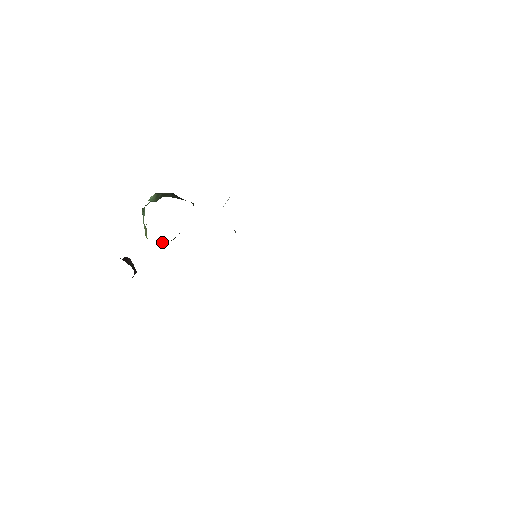
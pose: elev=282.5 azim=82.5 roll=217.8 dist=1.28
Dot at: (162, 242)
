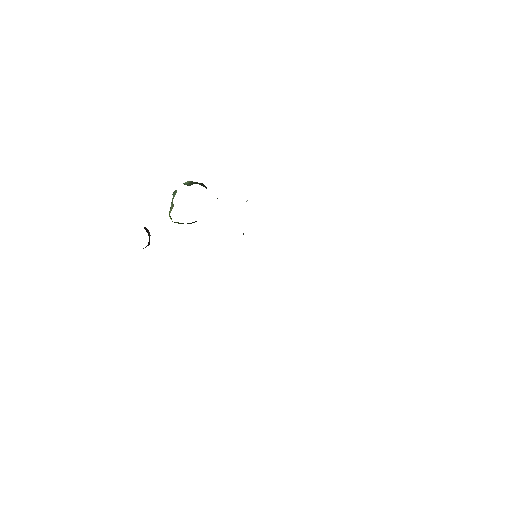
Dot at: occluded
